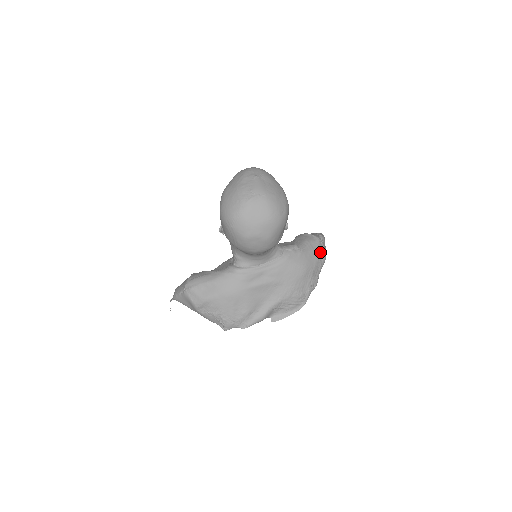
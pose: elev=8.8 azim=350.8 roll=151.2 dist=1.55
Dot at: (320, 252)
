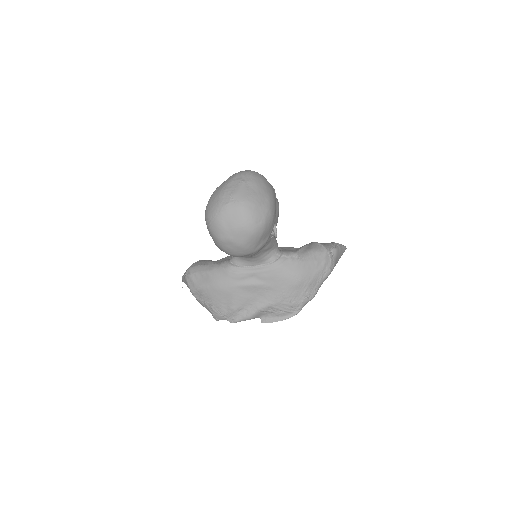
Dot at: (323, 265)
